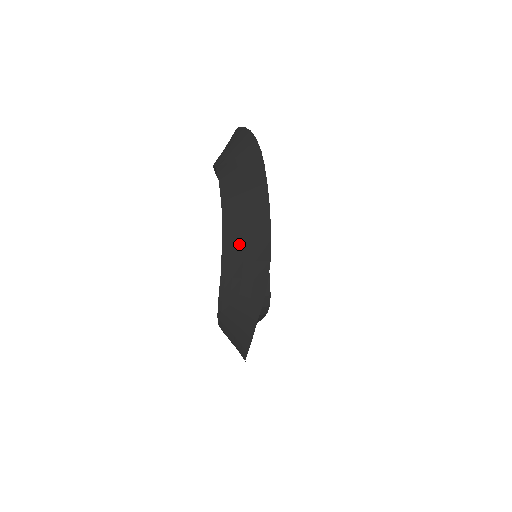
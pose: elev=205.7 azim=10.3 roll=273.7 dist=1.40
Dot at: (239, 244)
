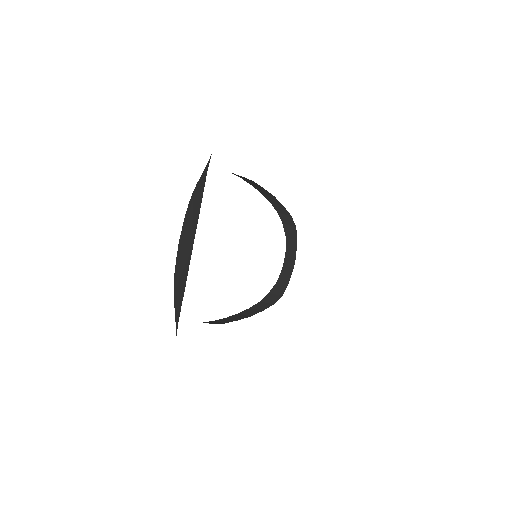
Dot at: (178, 277)
